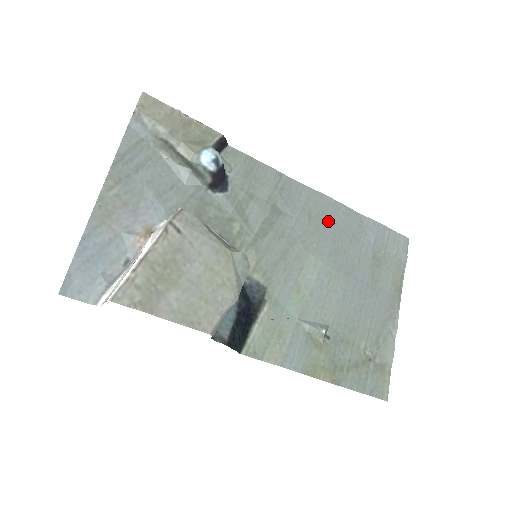
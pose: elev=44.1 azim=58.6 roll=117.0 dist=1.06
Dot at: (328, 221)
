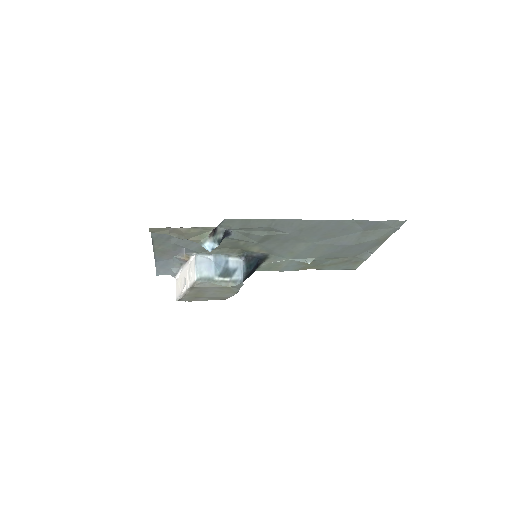
Dot at: (319, 229)
